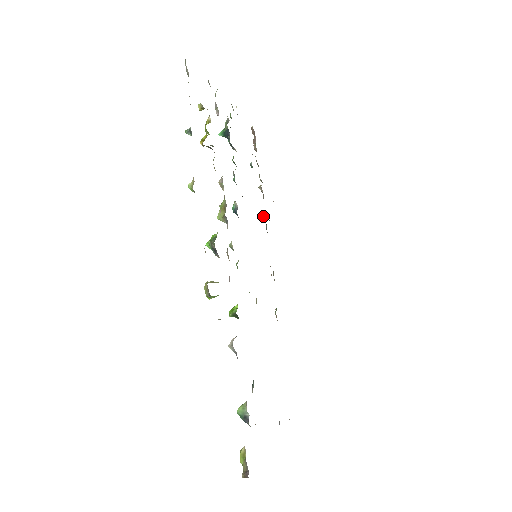
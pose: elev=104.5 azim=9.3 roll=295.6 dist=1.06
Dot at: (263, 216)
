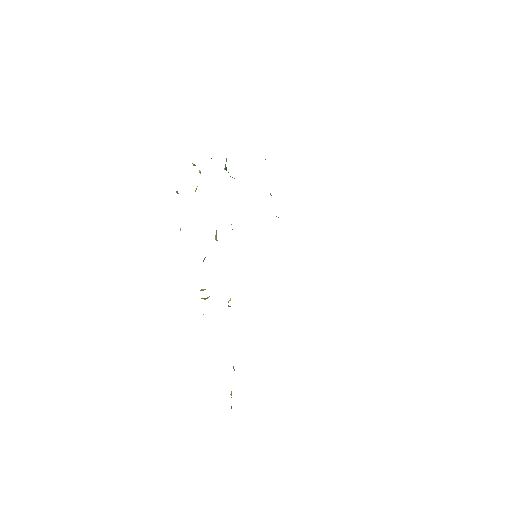
Dot at: (276, 216)
